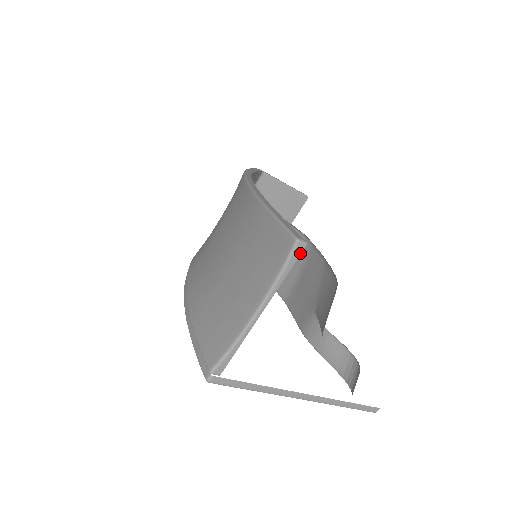
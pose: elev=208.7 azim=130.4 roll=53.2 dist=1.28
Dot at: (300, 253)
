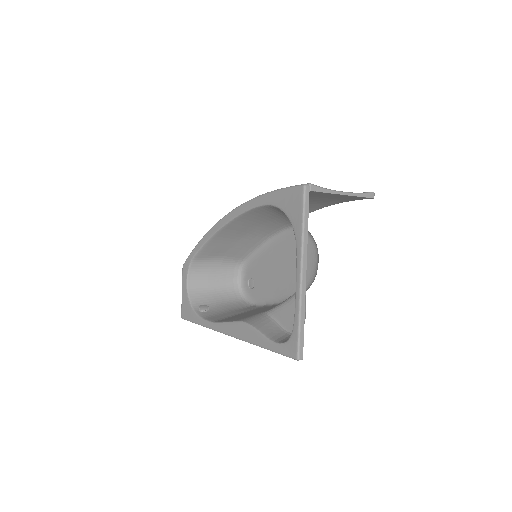
Dot at: (371, 197)
